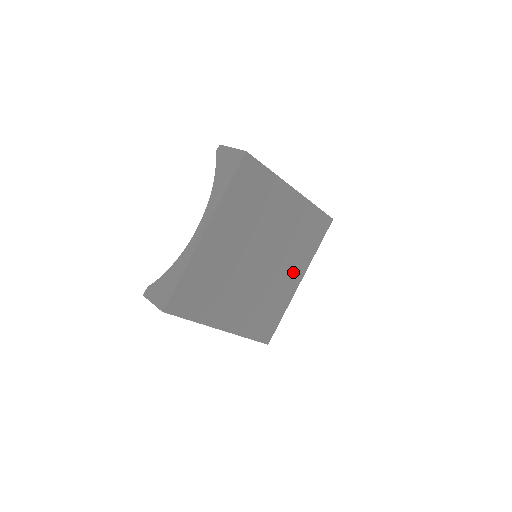
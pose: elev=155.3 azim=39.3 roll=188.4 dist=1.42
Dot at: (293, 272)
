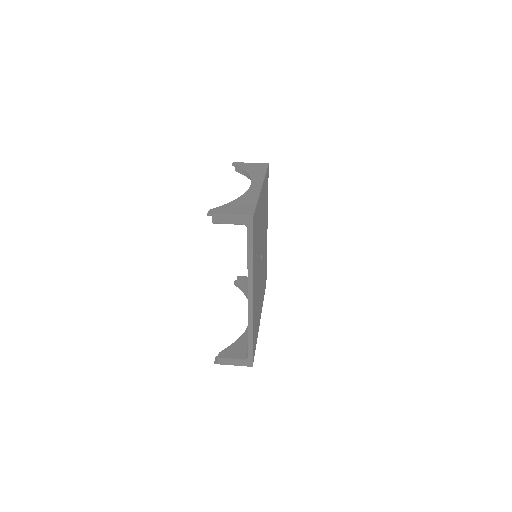
Dot at: (261, 301)
